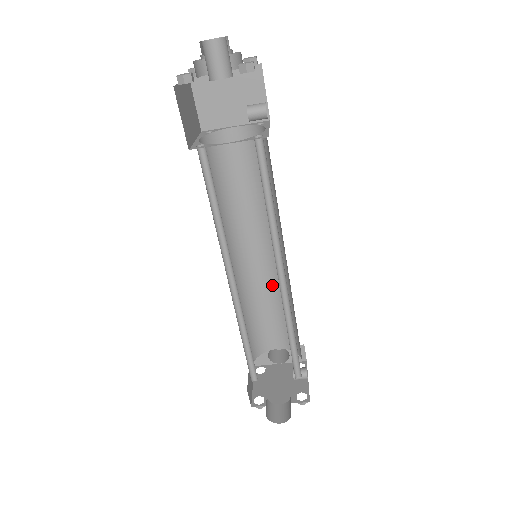
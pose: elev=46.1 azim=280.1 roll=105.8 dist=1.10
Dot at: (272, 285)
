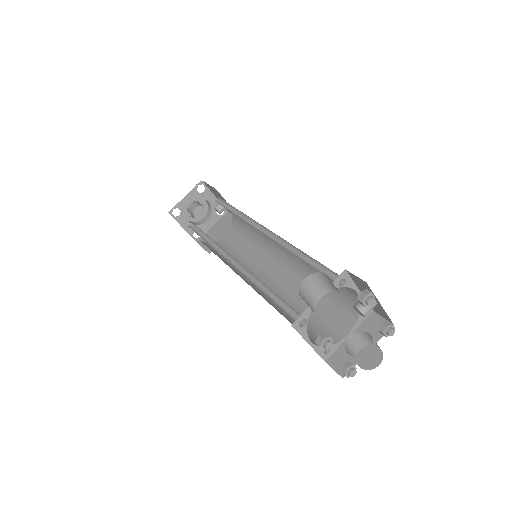
Dot at: (298, 286)
